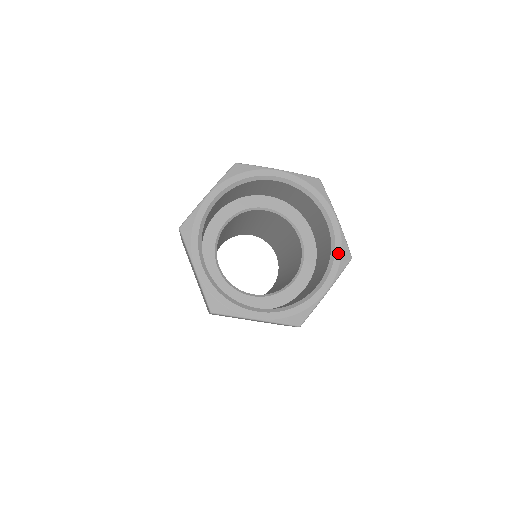
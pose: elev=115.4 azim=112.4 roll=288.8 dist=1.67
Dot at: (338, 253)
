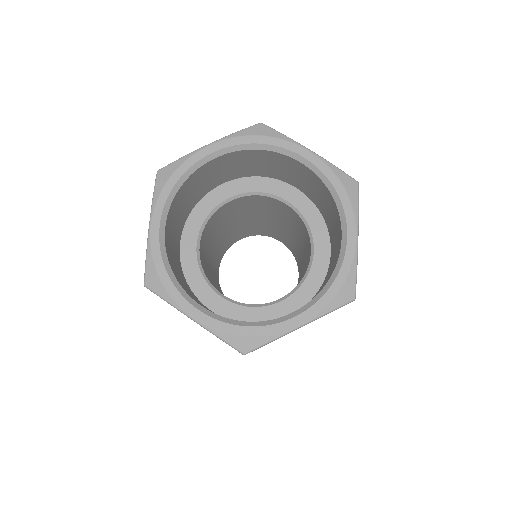
Dot at: (338, 284)
